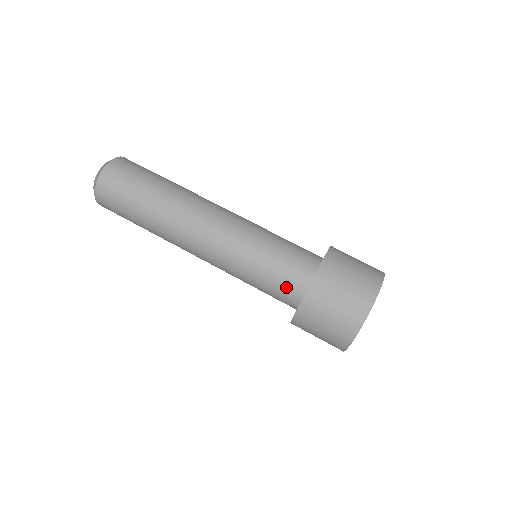
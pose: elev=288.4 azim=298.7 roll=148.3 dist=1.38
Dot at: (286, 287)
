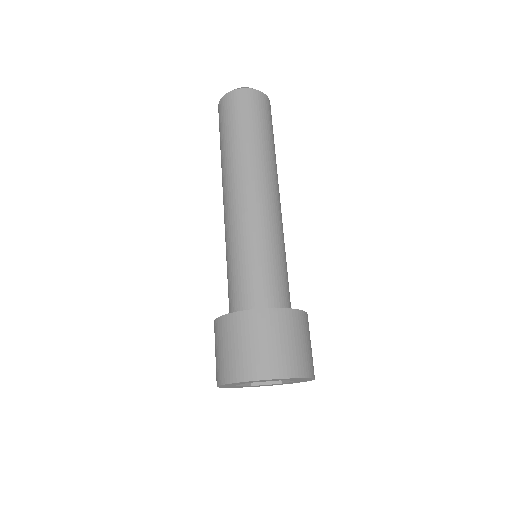
Dot at: (229, 299)
